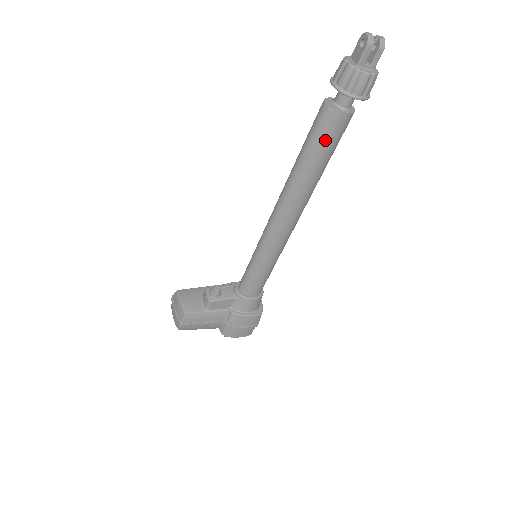
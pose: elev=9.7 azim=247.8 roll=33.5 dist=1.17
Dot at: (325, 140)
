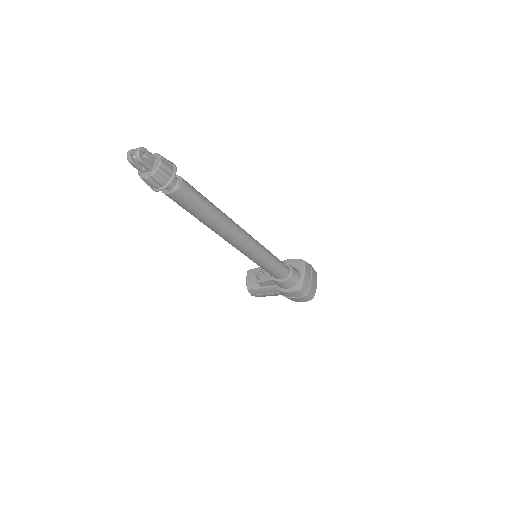
Dot at: (183, 207)
